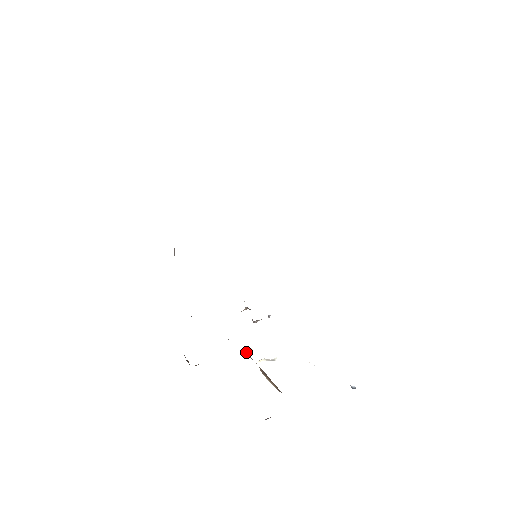
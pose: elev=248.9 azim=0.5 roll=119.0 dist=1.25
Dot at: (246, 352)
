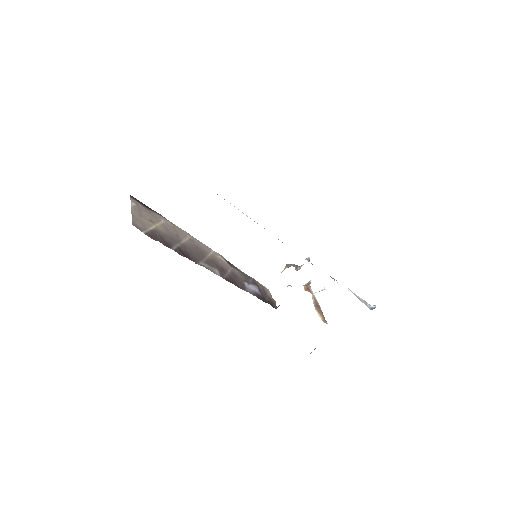
Dot at: (306, 287)
